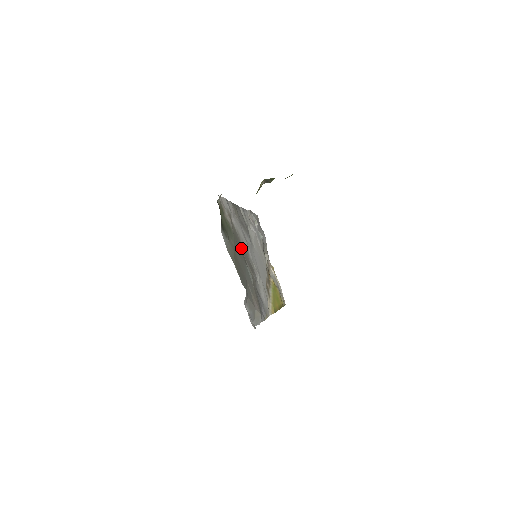
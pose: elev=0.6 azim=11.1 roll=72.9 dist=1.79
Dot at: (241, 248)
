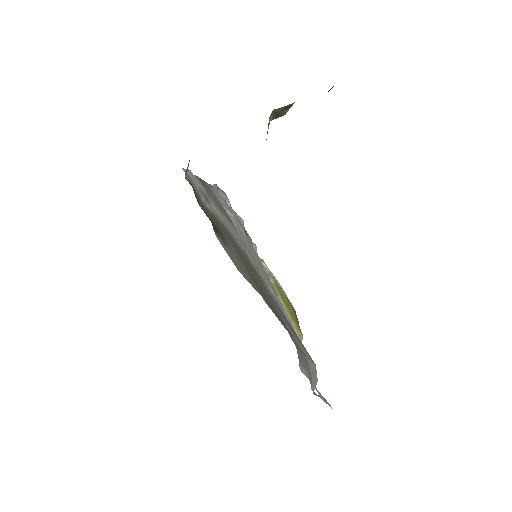
Dot at: occluded
